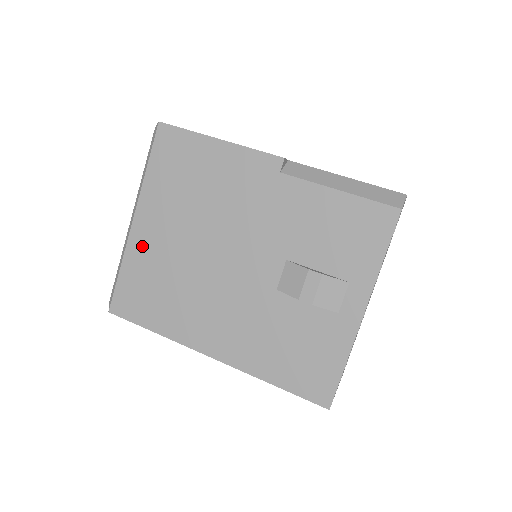
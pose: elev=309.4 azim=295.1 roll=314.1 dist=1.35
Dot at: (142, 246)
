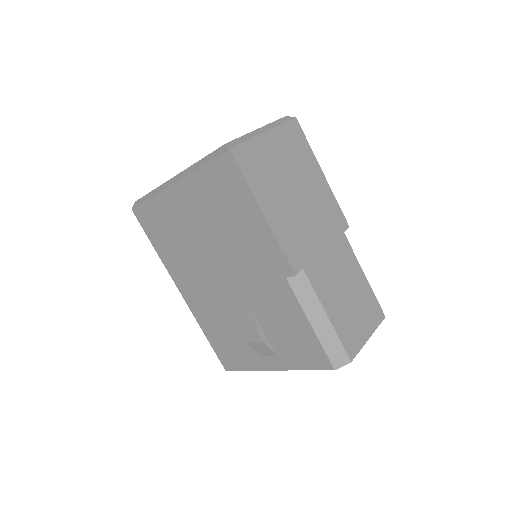
Dot at: (171, 205)
